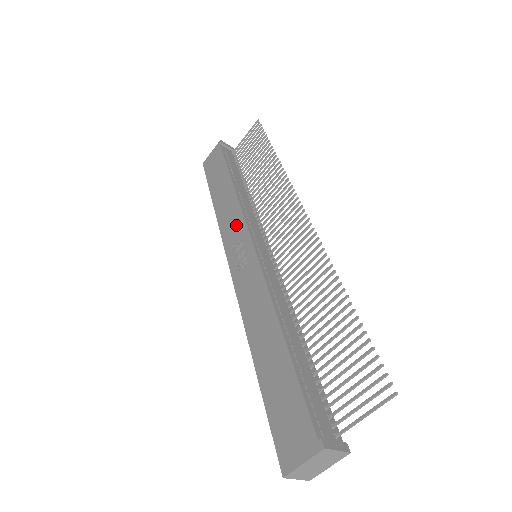
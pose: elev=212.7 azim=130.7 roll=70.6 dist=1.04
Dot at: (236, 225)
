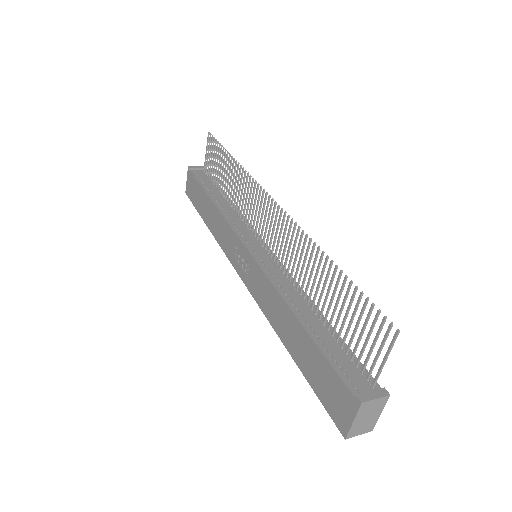
Dot at: (229, 237)
